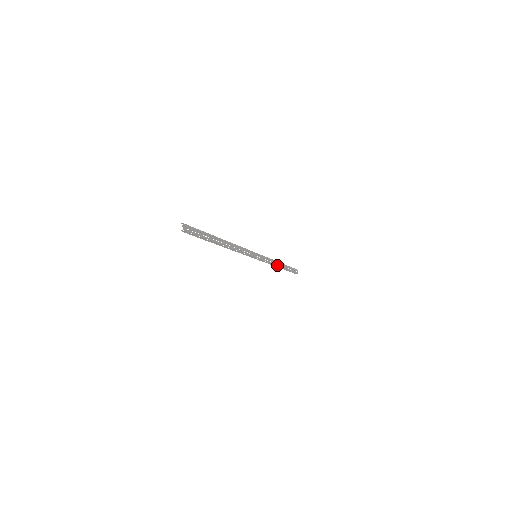
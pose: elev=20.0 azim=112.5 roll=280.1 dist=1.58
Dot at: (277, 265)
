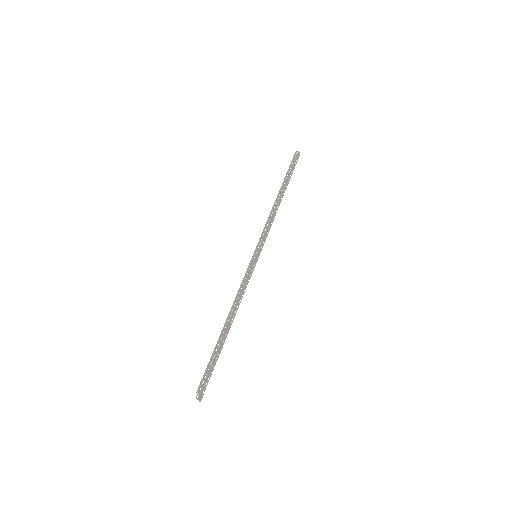
Dot at: (277, 210)
